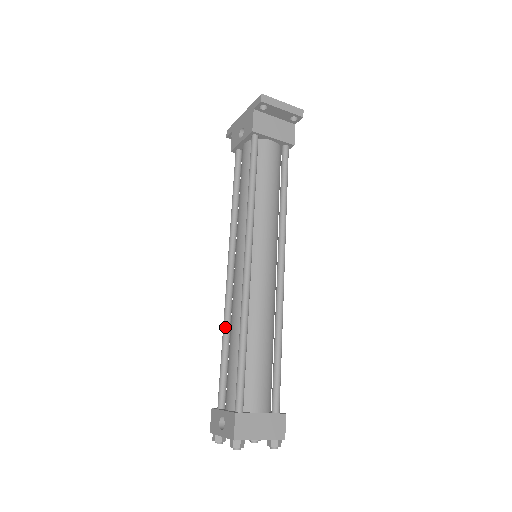
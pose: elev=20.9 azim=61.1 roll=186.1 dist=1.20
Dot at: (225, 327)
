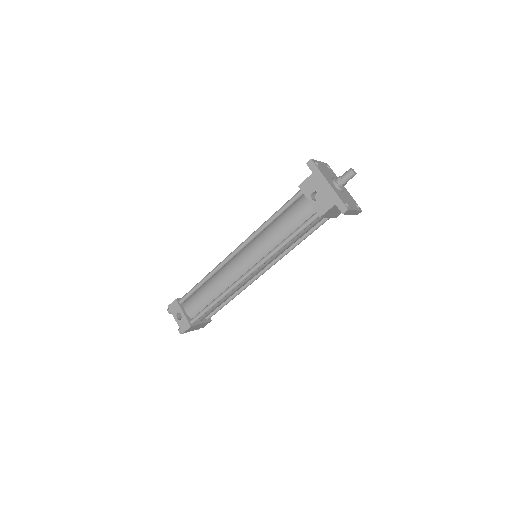
Dot at: (210, 276)
